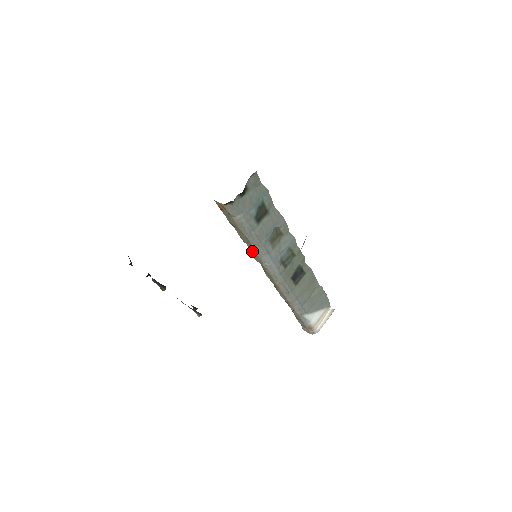
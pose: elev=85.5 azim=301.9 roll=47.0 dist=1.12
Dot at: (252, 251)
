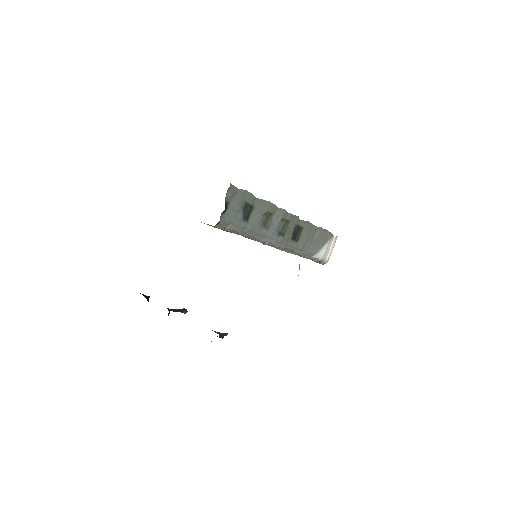
Dot at: occluded
